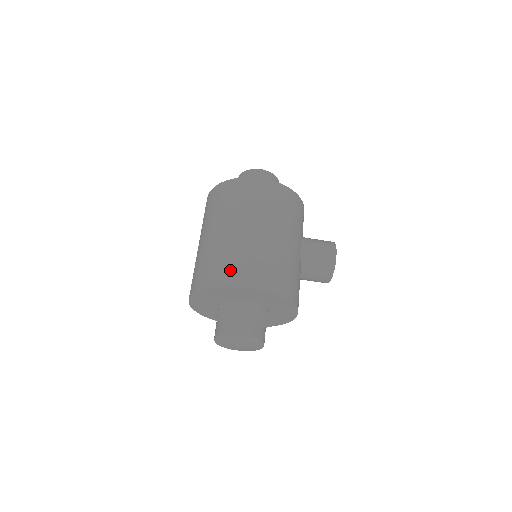
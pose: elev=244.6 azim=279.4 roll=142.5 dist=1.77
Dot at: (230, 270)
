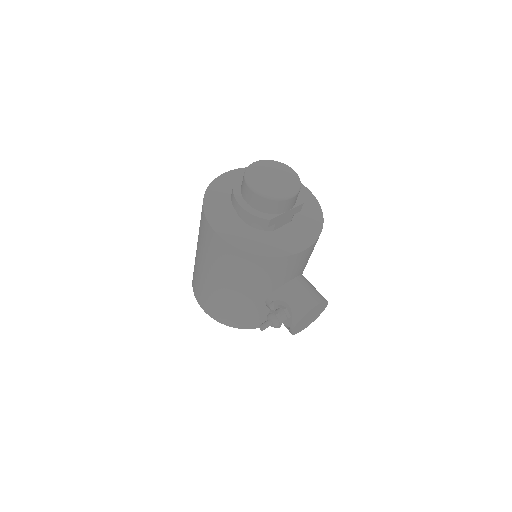
Dot at: occluded
